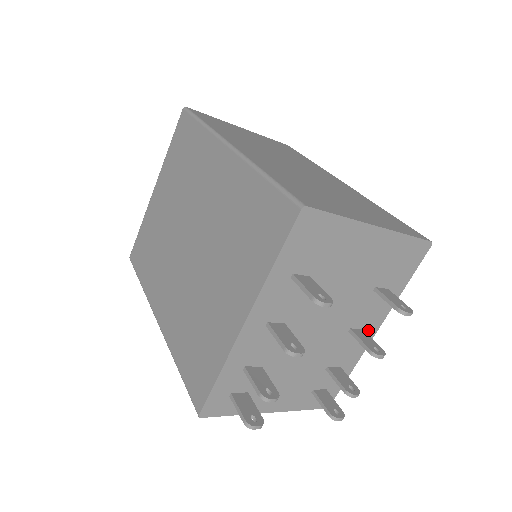
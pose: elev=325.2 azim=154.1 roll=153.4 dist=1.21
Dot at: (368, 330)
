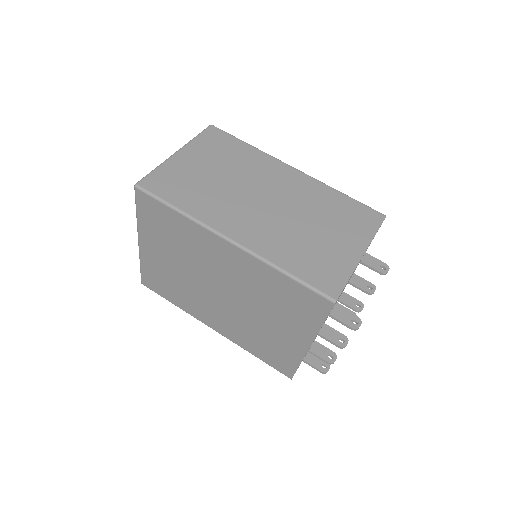
Dot at: occluded
